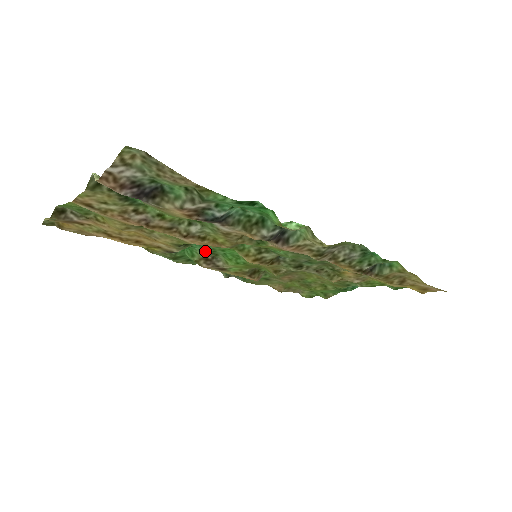
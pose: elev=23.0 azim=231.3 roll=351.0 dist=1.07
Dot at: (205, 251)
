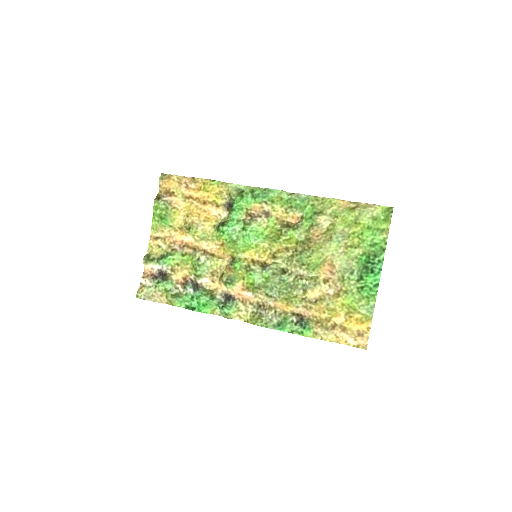
Dot at: (240, 223)
